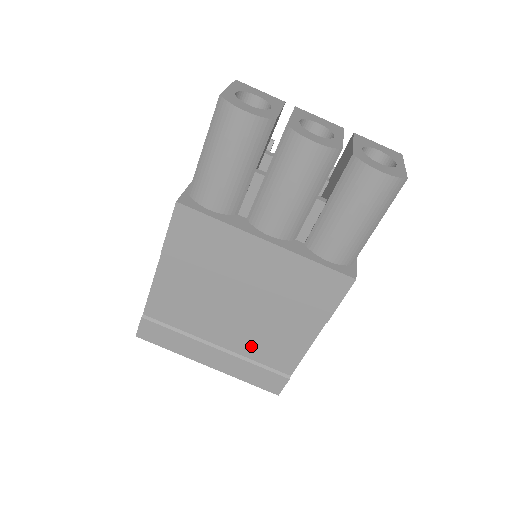
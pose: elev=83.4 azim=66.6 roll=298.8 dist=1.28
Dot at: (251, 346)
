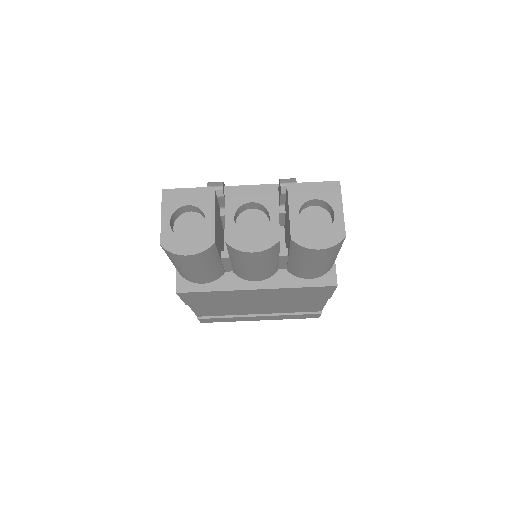
Dot at: (283, 310)
